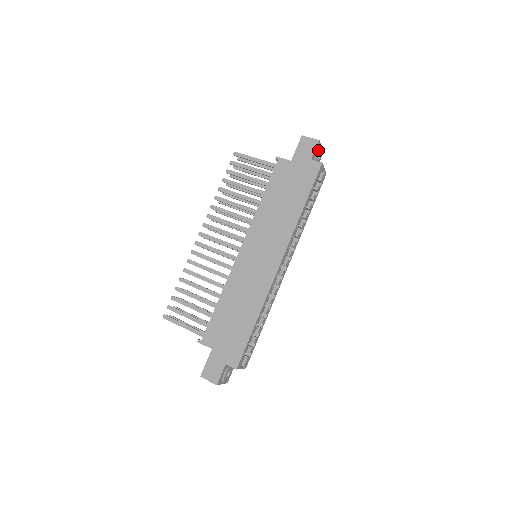
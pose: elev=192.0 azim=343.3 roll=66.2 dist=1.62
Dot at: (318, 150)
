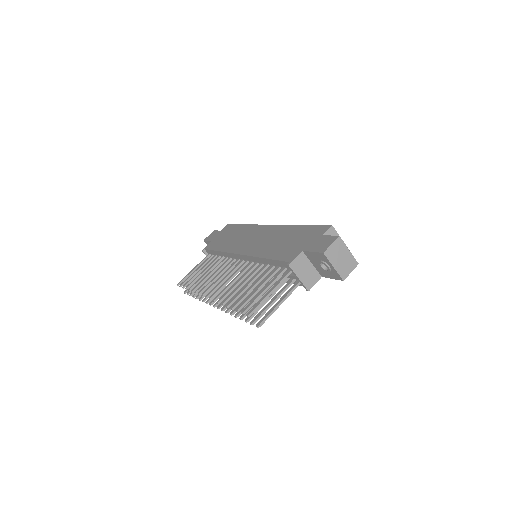
Dot at: occluded
